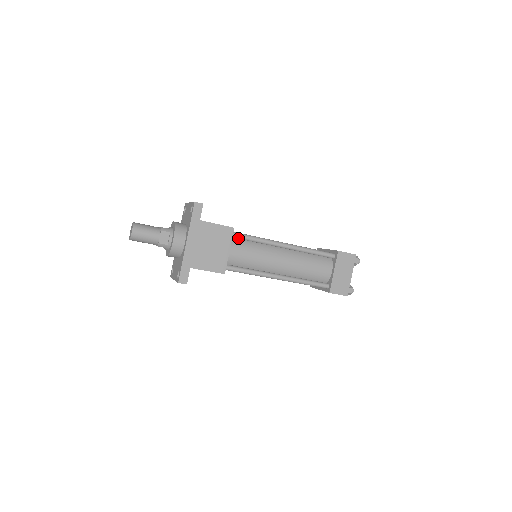
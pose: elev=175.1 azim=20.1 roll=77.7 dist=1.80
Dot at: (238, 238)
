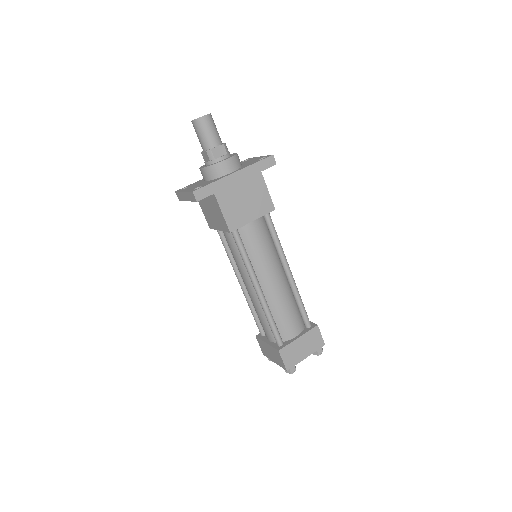
Dot at: (267, 222)
